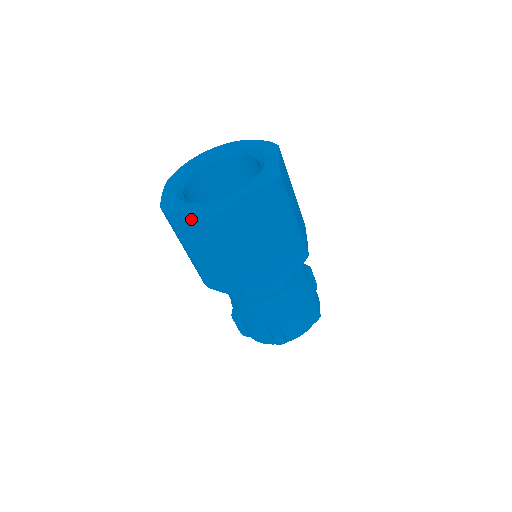
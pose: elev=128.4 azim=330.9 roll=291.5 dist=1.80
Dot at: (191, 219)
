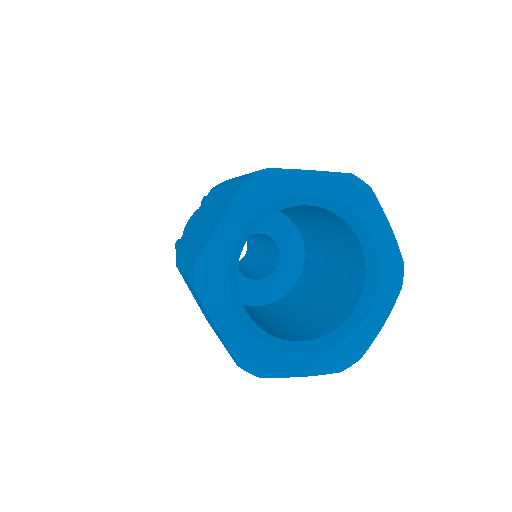
Dot at: occluded
